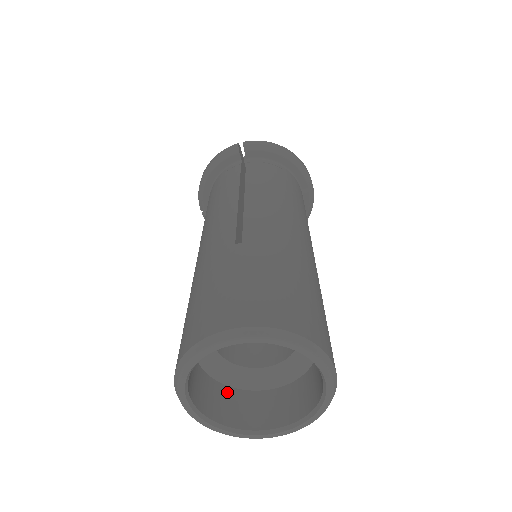
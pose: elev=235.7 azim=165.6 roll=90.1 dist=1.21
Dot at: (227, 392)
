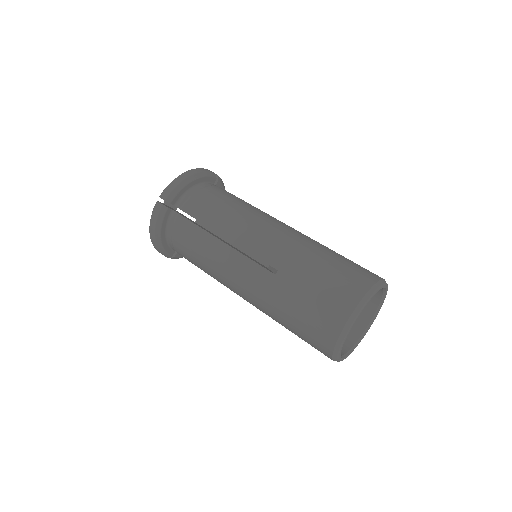
Dot at: occluded
